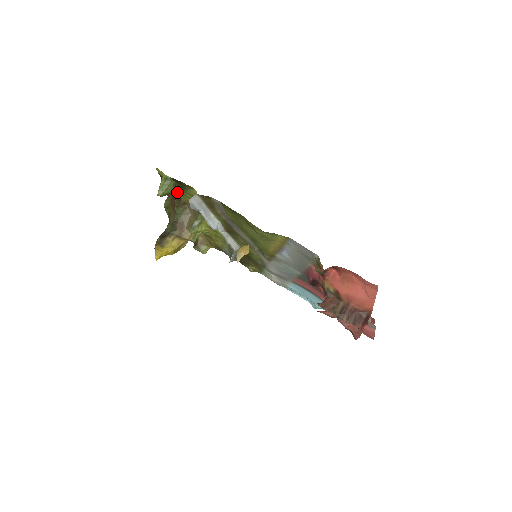
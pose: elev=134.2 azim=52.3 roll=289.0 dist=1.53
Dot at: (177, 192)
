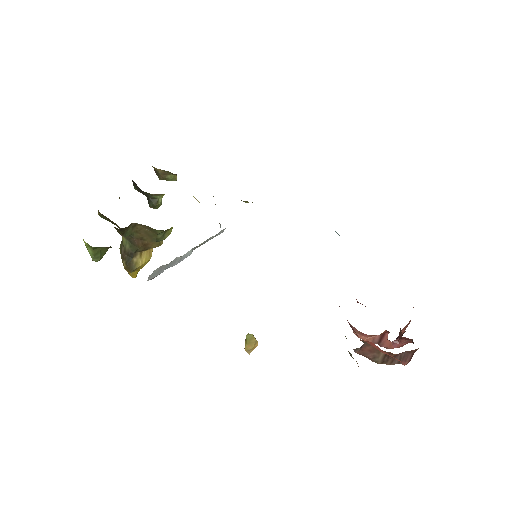
Dot at: occluded
